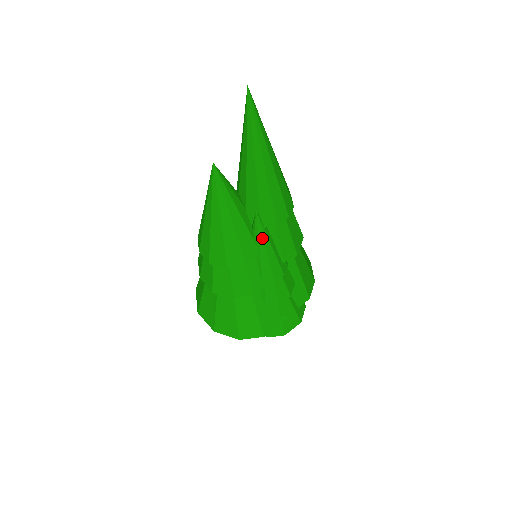
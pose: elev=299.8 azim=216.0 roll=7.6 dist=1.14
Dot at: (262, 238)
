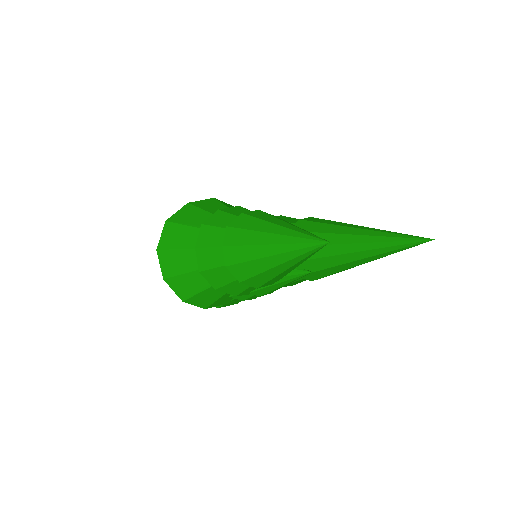
Dot at: (290, 281)
